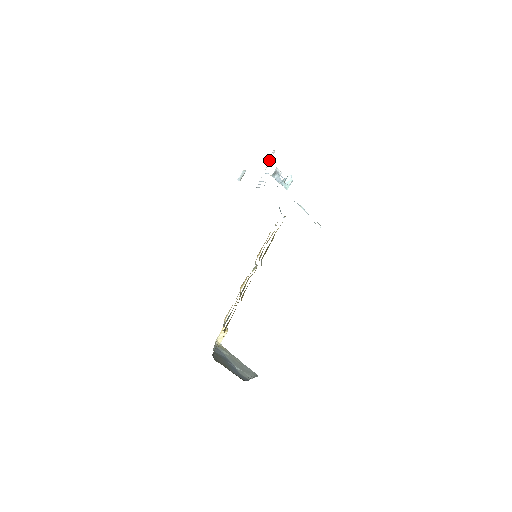
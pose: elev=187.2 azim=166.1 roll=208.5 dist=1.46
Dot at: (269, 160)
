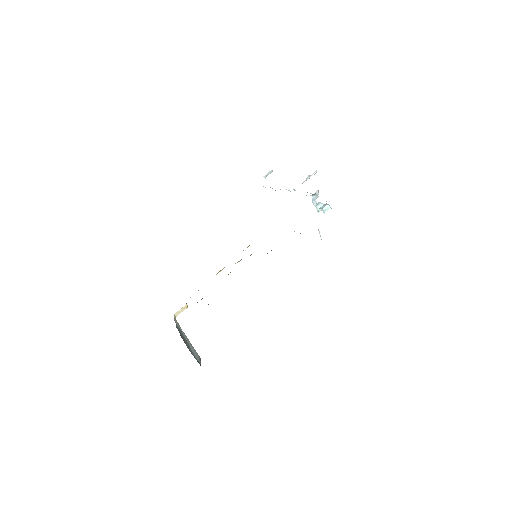
Dot at: (309, 177)
